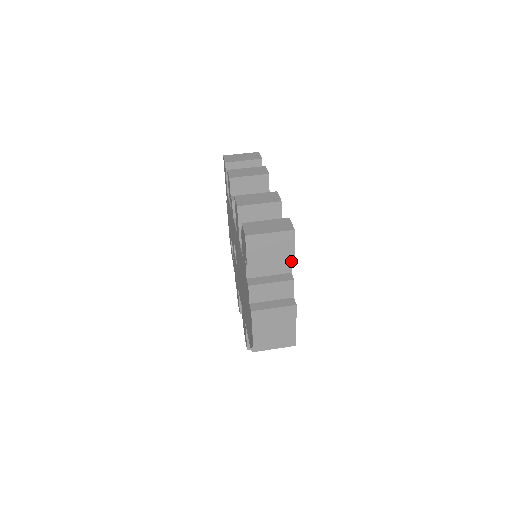
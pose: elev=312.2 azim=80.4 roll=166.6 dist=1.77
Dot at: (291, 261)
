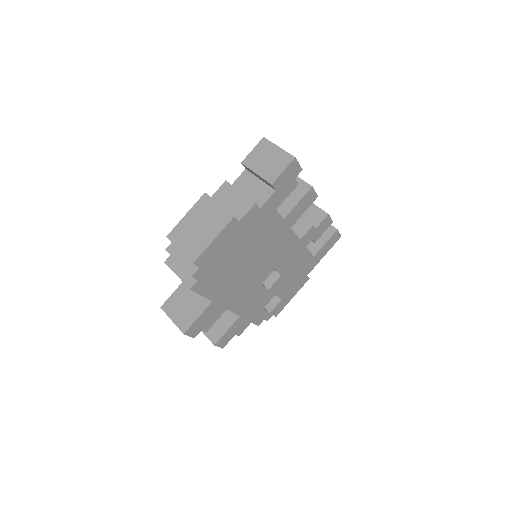
Dot at: (270, 197)
